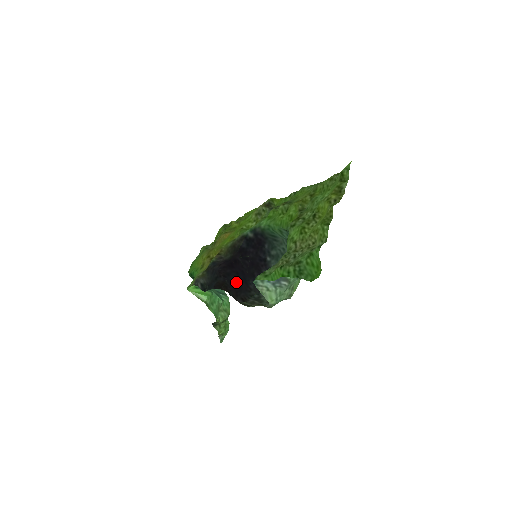
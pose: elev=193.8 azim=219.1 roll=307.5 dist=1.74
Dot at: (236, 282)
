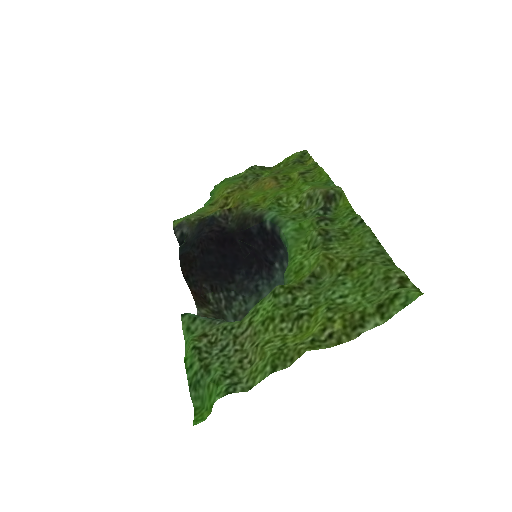
Dot at: (214, 266)
